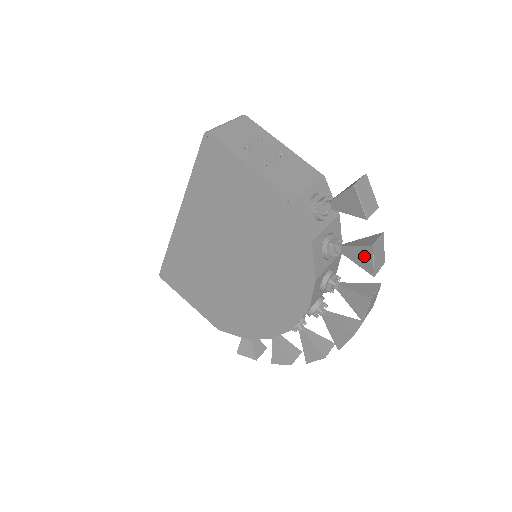
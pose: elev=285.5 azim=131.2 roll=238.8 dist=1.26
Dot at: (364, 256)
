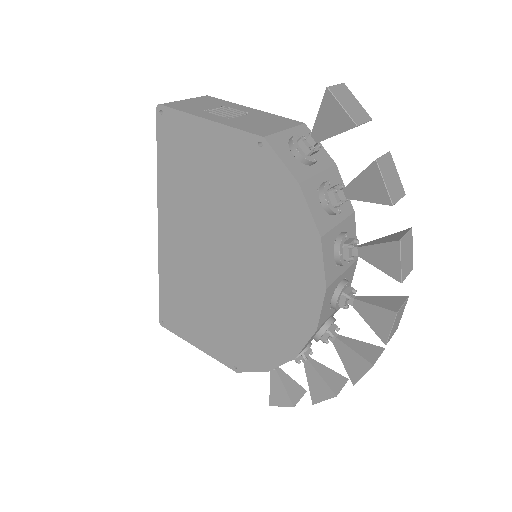
Dot at: (371, 183)
